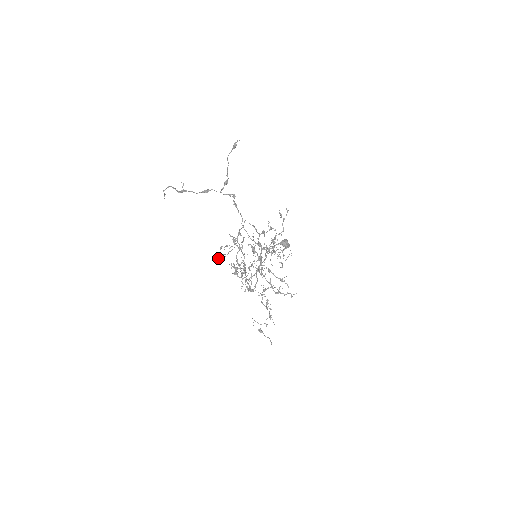
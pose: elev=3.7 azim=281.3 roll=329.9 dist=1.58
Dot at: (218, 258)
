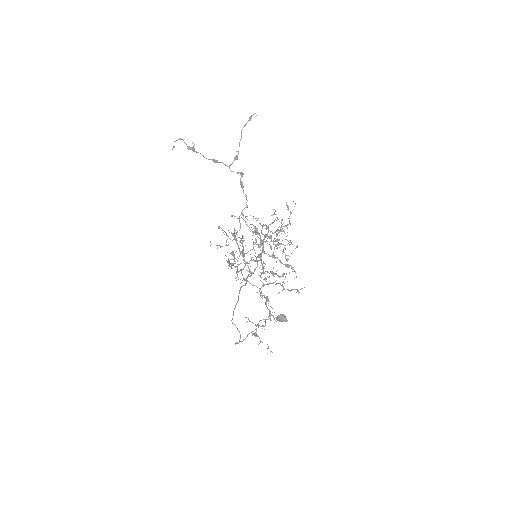
Dot at: occluded
